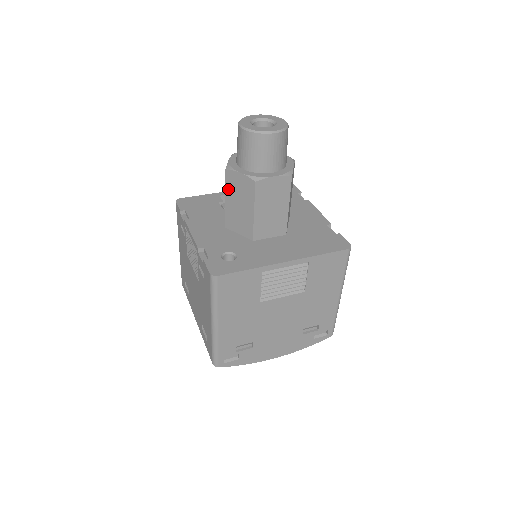
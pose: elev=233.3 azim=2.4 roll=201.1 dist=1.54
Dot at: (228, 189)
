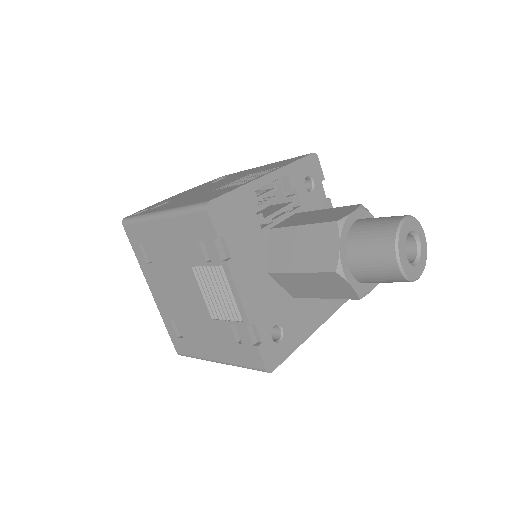
Dot at: (316, 275)
